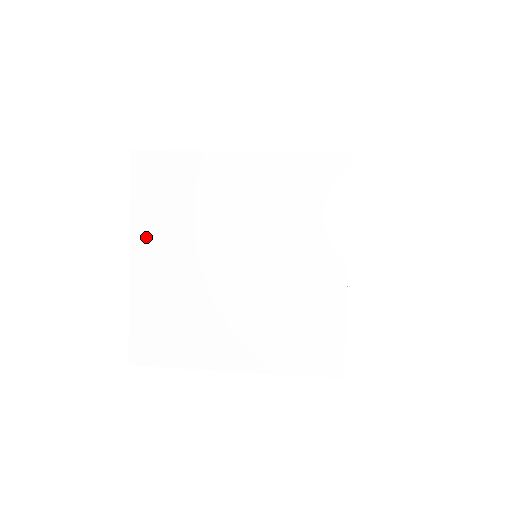
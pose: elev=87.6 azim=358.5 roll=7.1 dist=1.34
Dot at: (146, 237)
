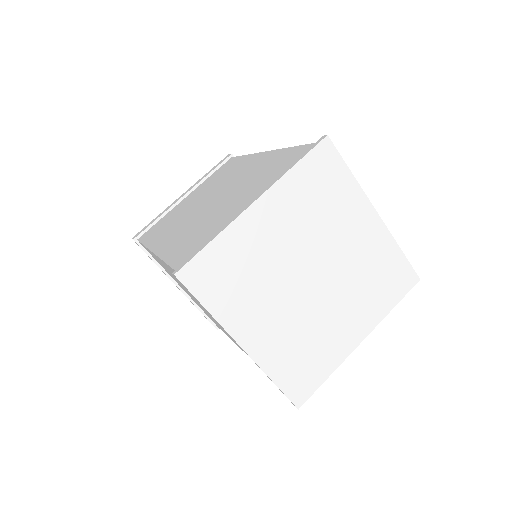
Dot at: (279, 200)
